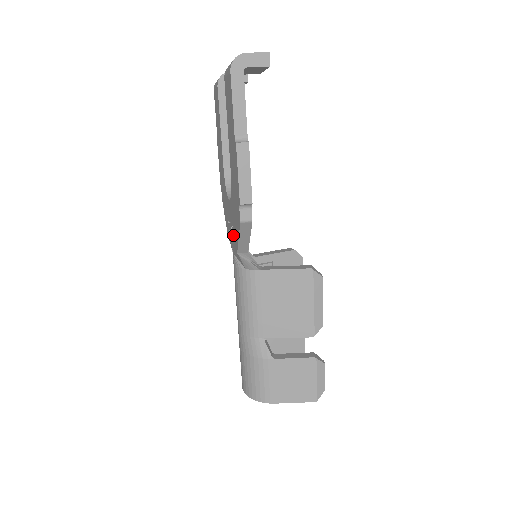
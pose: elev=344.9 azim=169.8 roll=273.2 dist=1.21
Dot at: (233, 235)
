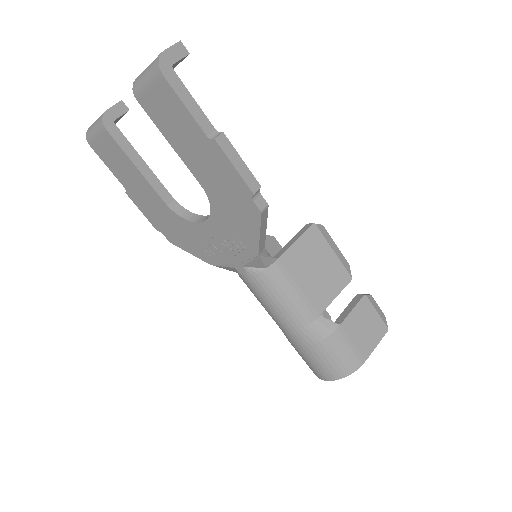
Dot at: (235, 247)
